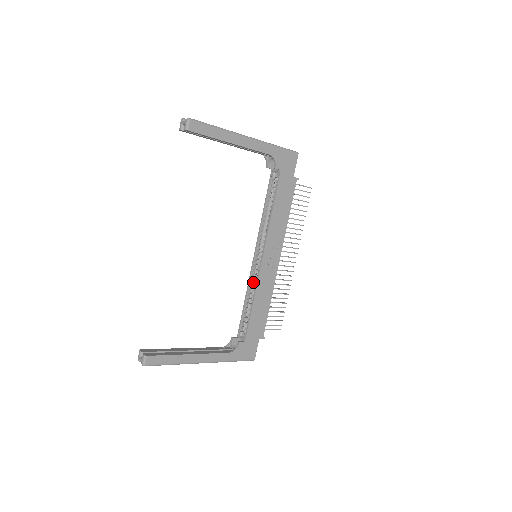
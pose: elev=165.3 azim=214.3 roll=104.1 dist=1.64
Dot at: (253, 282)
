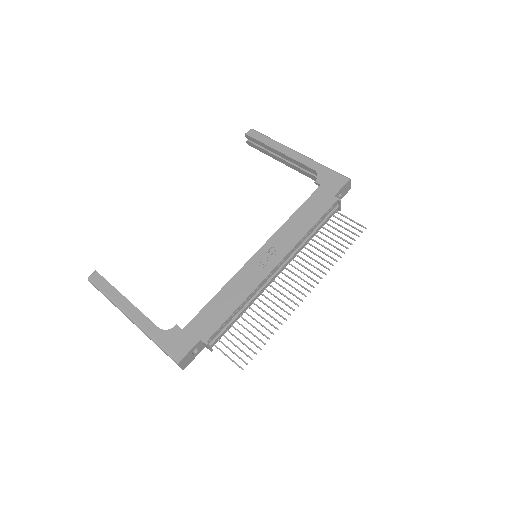
Dot at: occluded
